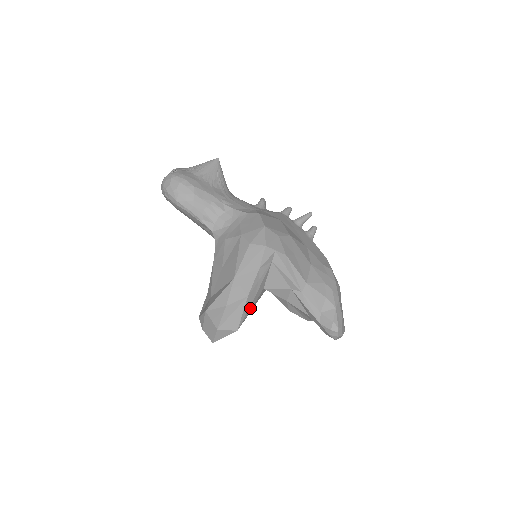
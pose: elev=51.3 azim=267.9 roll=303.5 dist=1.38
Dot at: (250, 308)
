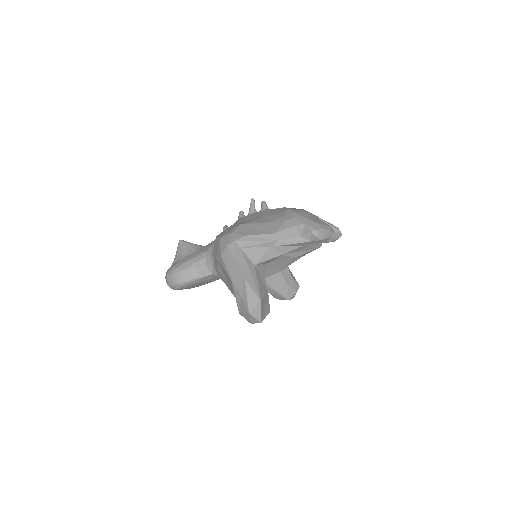
Dot at: (256, 283)
